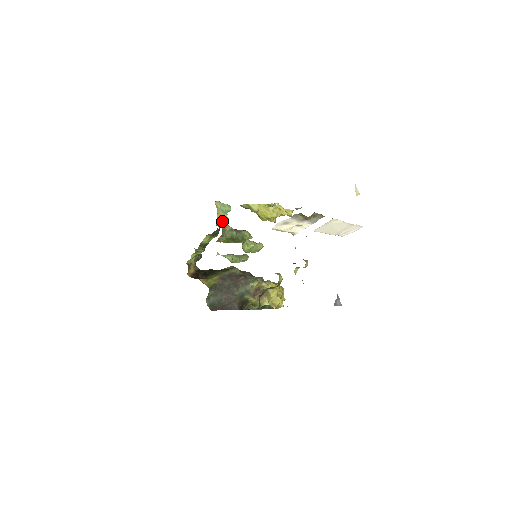
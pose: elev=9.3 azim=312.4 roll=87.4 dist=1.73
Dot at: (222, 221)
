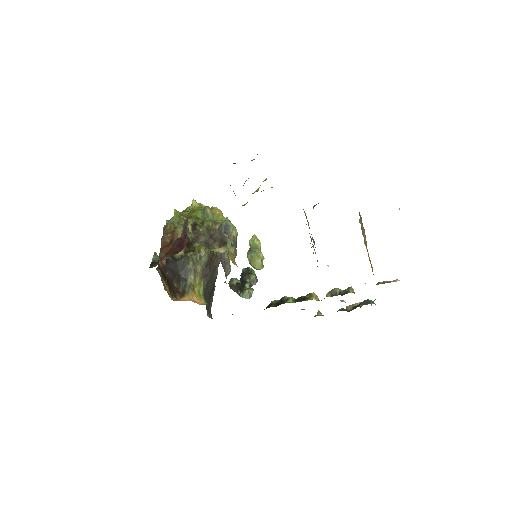
Dot at: (231, 256)
